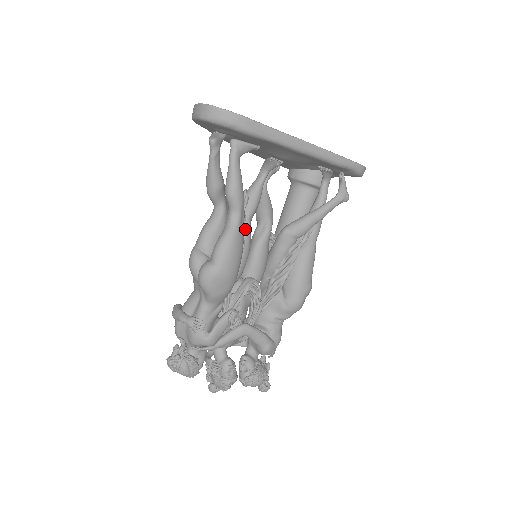
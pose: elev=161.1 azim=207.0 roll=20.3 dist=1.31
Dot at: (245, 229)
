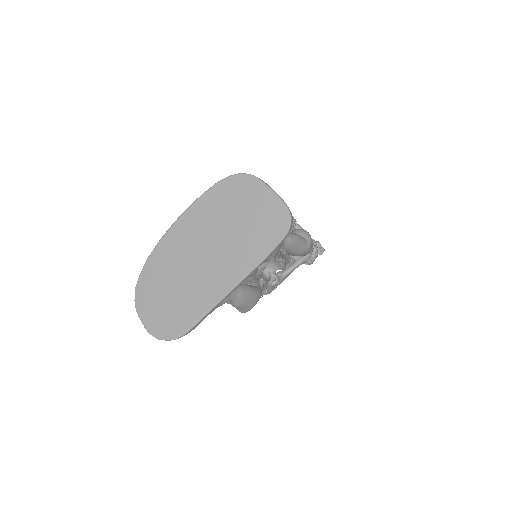
Dot at: occluded
